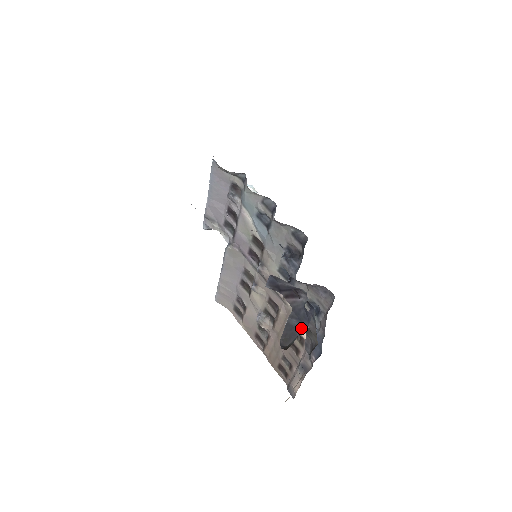
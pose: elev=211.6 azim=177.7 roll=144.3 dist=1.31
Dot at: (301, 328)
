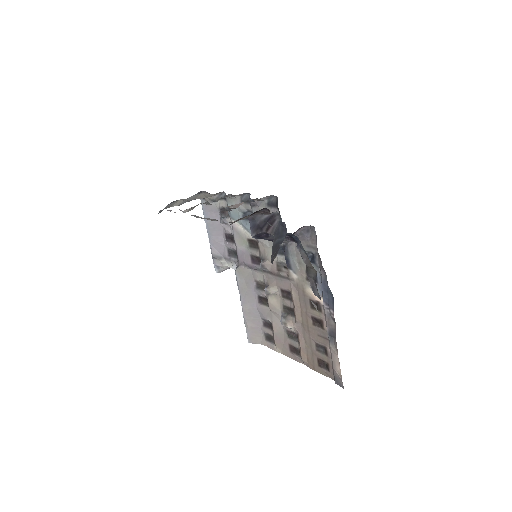
Dot at: (283, 239)
